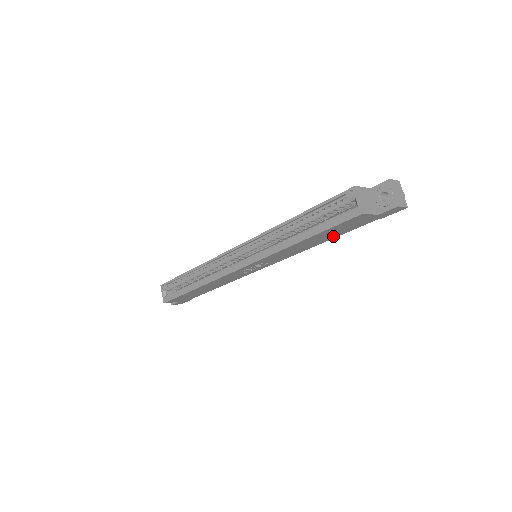
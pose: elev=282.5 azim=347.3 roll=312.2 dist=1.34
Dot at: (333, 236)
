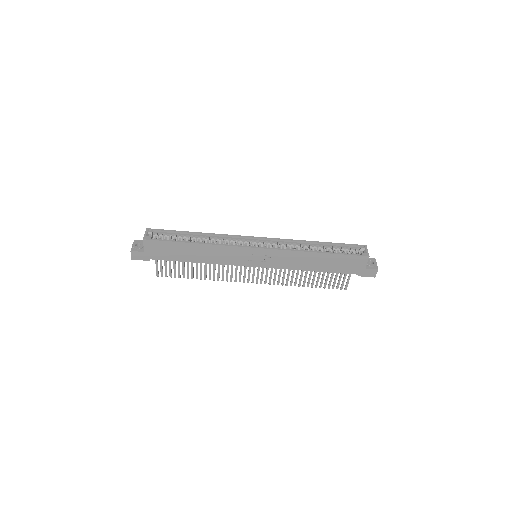
Dot at: (327, 269)
